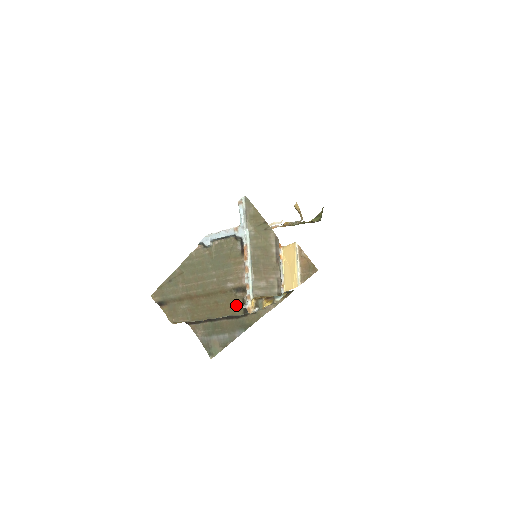
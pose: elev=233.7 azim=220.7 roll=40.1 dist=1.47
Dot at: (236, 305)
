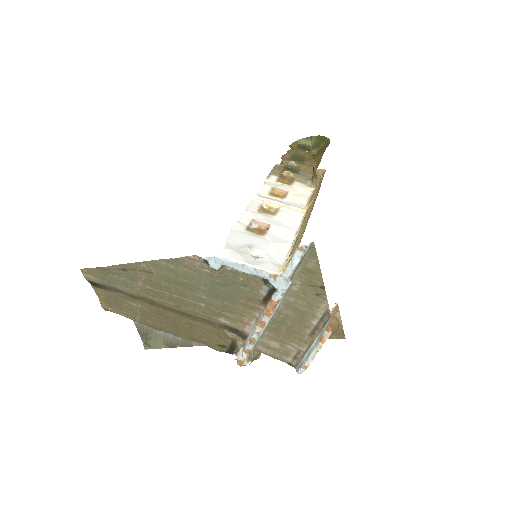
Dot at: (220, 341)
